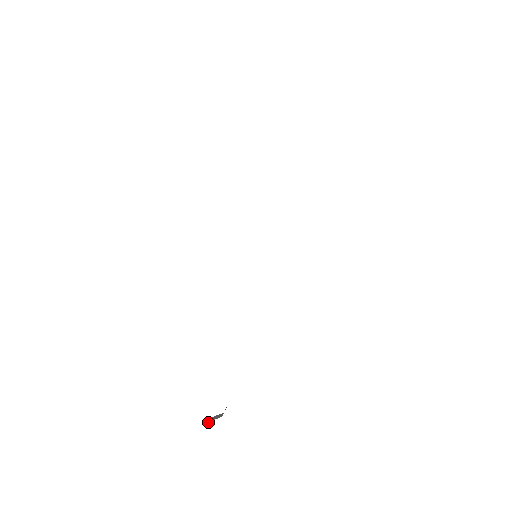
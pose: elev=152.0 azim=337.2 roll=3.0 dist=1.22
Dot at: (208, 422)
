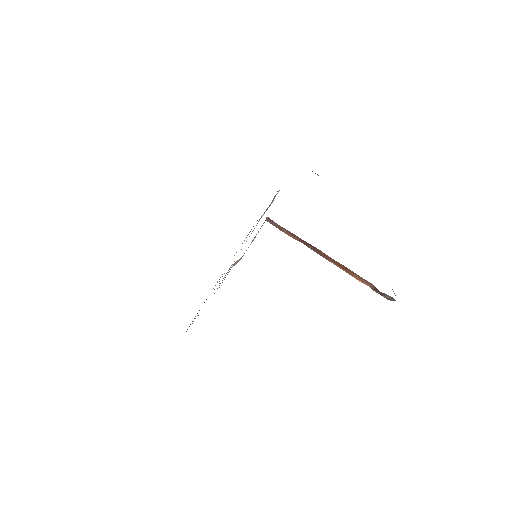
Dot at: occluded
